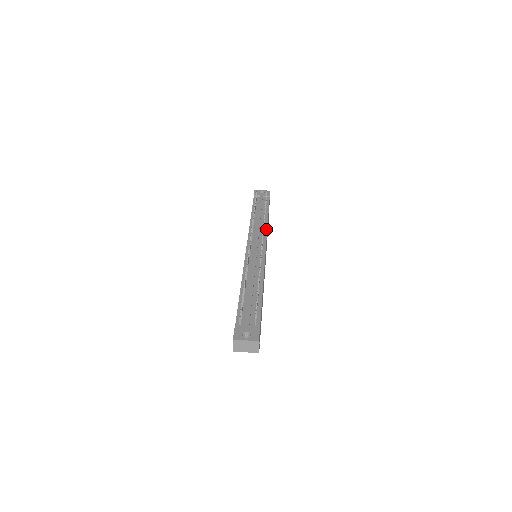
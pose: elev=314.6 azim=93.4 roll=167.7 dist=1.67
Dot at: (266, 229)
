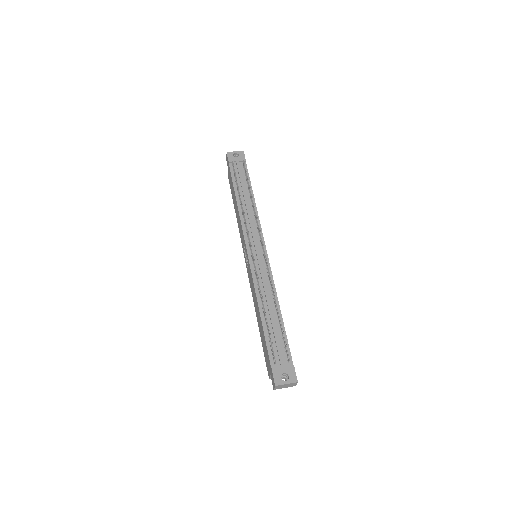
Dot at: (258, 219)
